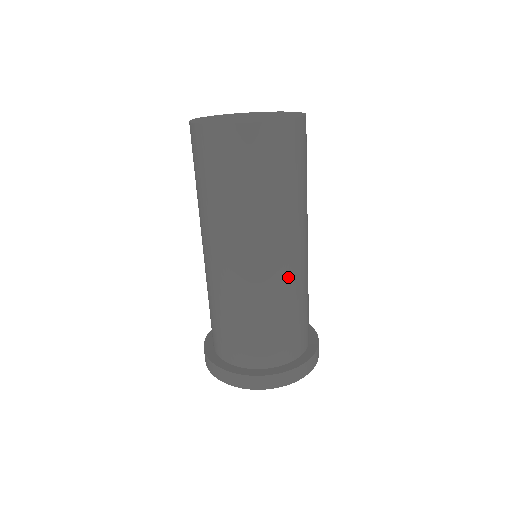
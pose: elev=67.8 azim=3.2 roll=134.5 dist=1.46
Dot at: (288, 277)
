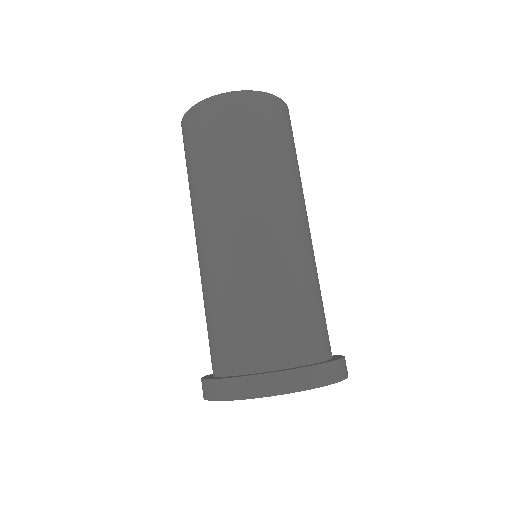
Dot at: occluded
